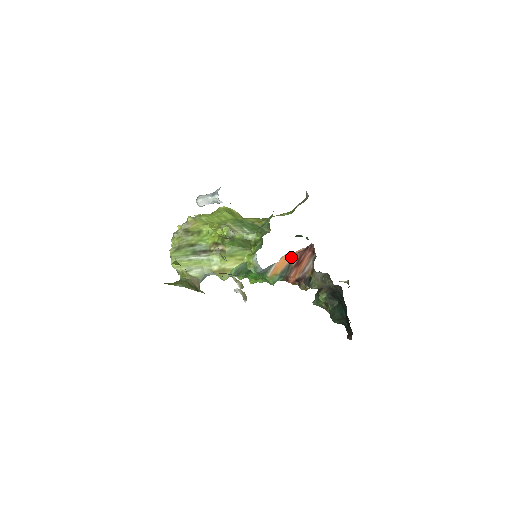
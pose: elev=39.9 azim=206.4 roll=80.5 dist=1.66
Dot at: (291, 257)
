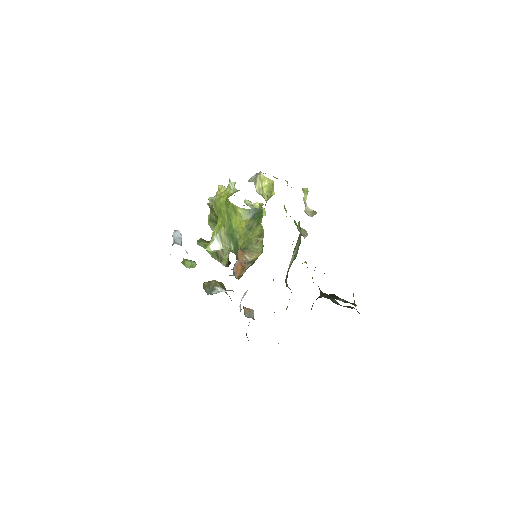
Dot at: occluded
